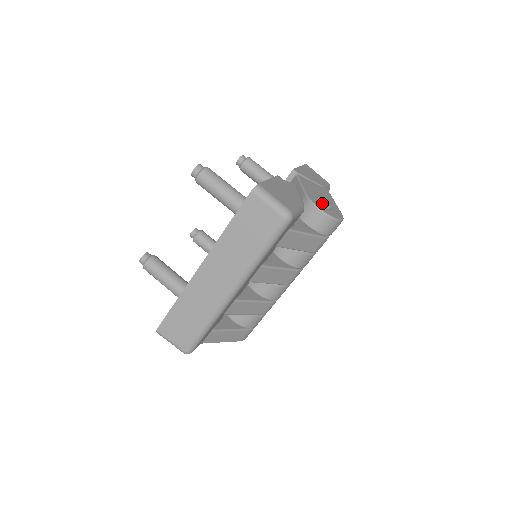
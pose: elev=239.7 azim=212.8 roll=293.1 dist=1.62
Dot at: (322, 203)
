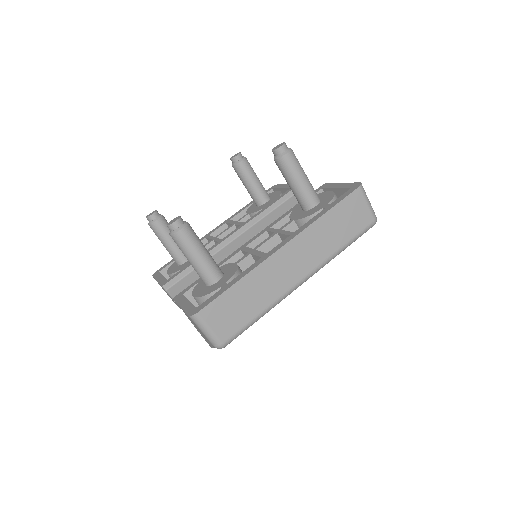
Dot at: occluded
